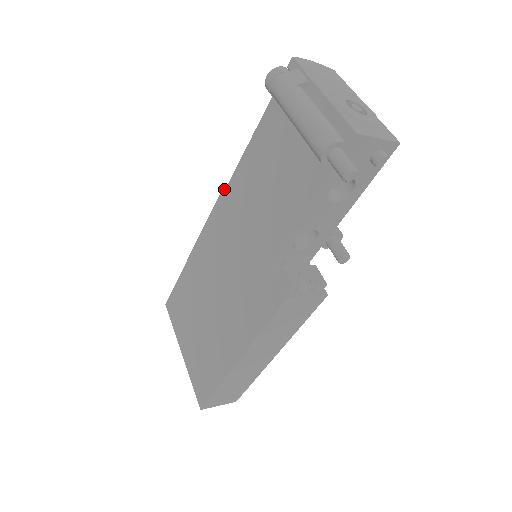
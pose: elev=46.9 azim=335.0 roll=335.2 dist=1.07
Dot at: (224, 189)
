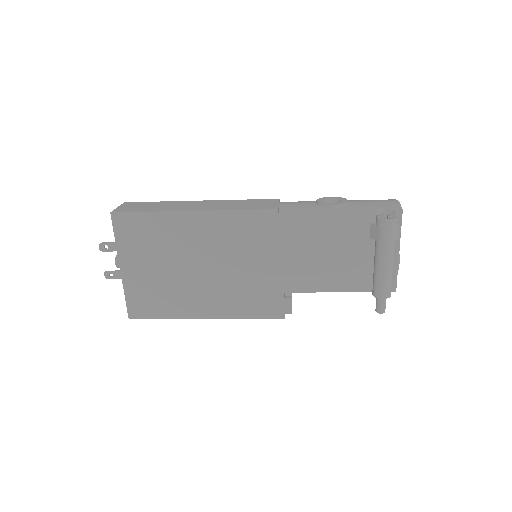
Dot at: (276, 211)
